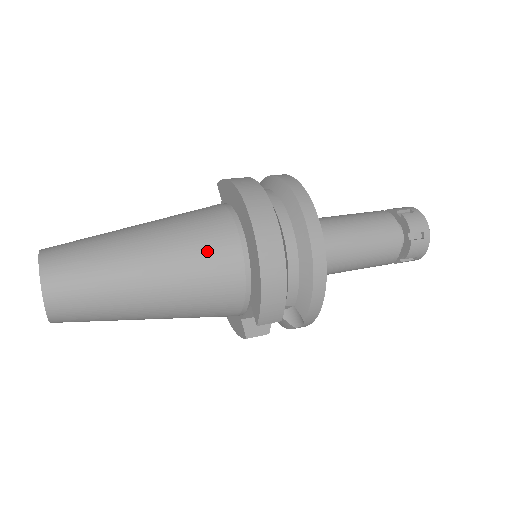
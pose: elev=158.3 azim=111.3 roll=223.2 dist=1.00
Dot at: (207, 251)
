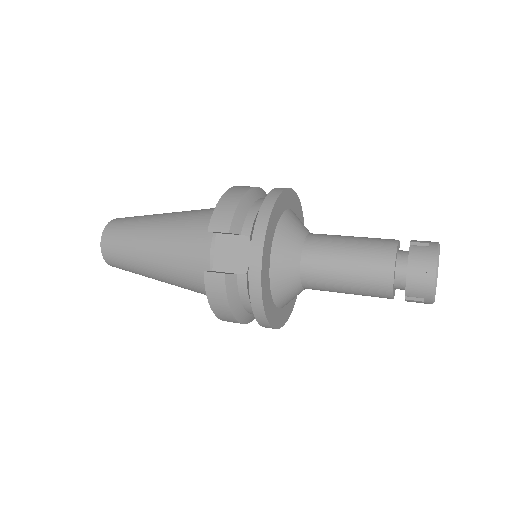
Dot at: occluded
